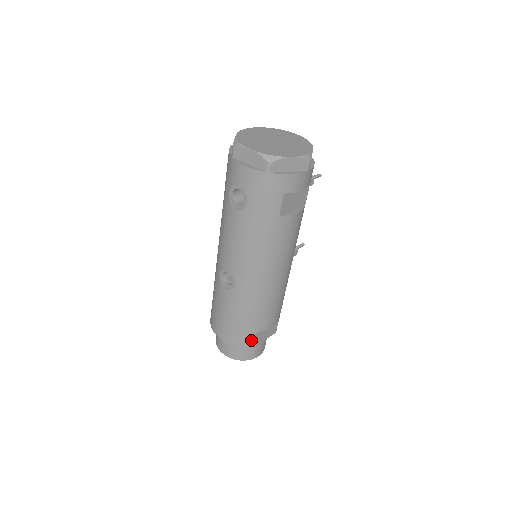
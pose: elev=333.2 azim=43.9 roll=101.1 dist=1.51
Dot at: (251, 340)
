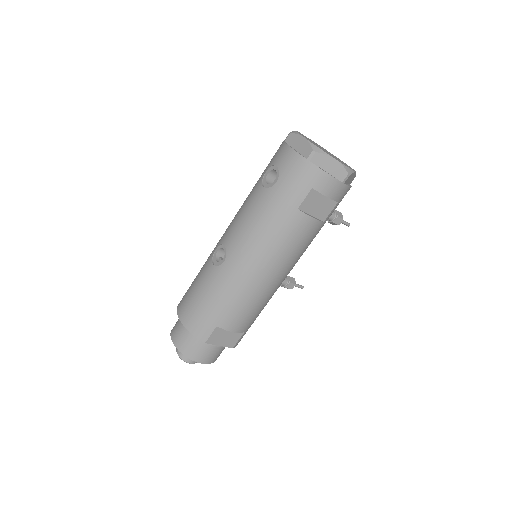
Dot at: (207, 332)
